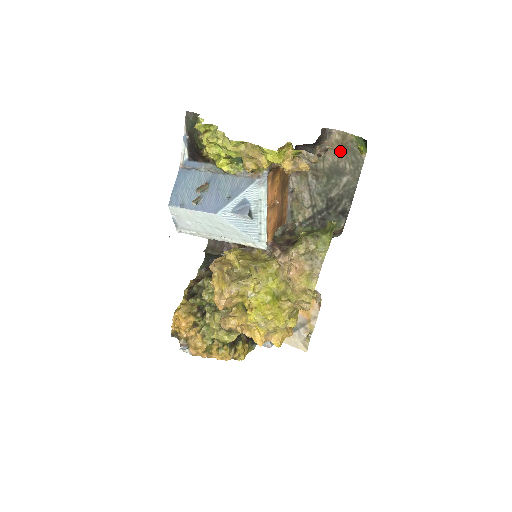
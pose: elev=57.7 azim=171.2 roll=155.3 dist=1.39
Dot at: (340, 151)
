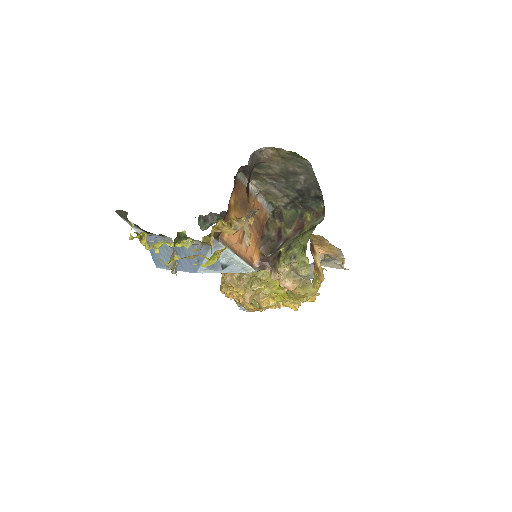
Dot at: (282, 161)
